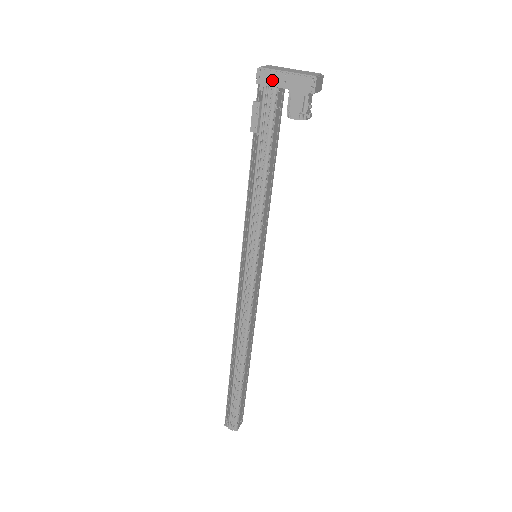
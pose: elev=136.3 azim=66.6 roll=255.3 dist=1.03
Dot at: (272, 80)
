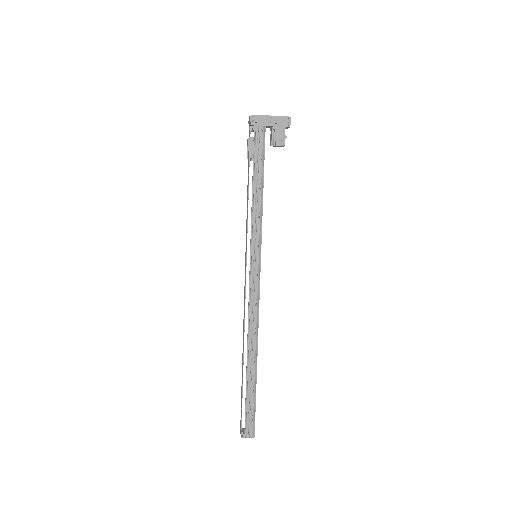
Dot at: (262, 122)
